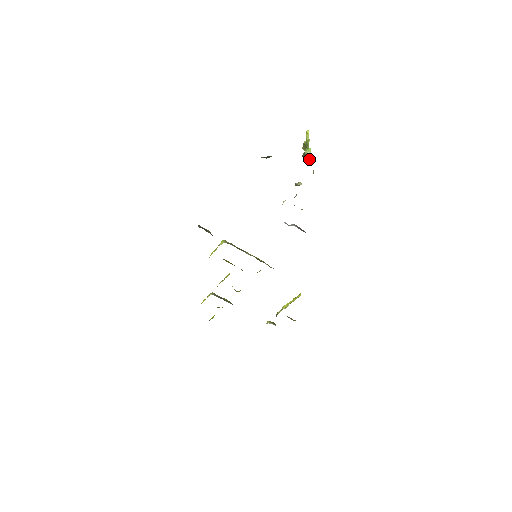
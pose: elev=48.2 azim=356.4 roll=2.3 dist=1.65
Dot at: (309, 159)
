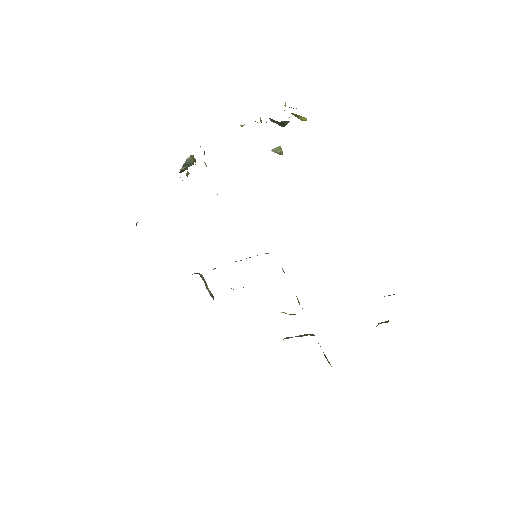
Dot at: (260, 121)
